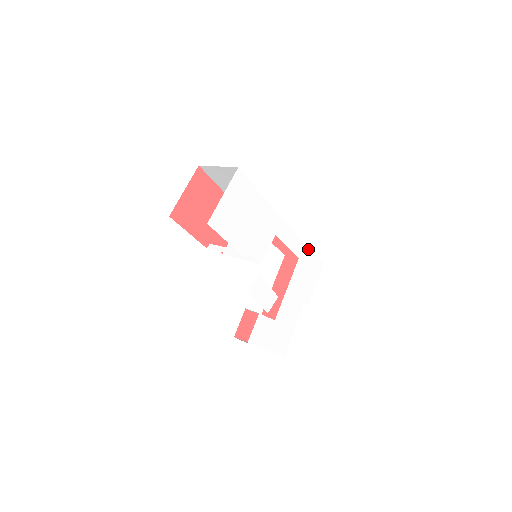
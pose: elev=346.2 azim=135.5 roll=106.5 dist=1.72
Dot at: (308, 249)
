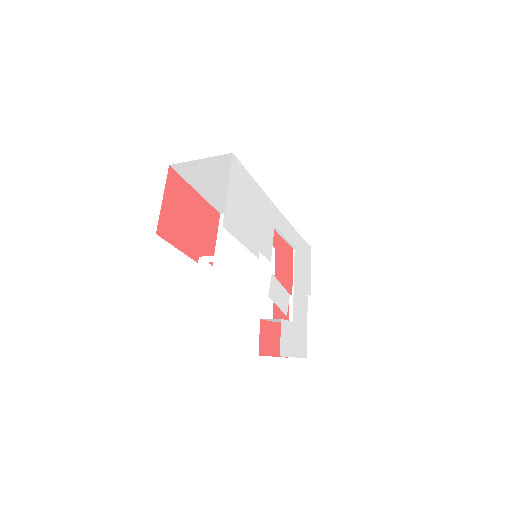
Dot at: (298, 235)
